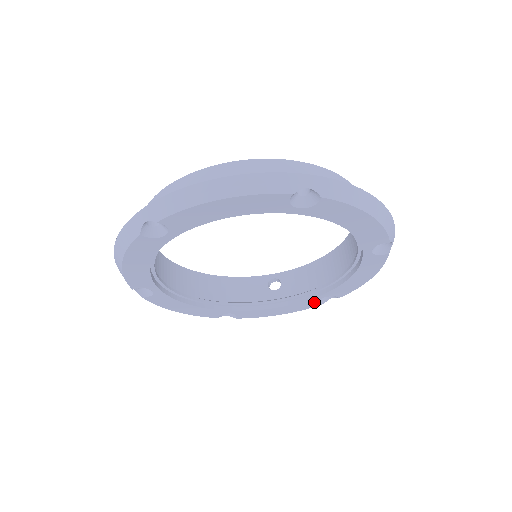
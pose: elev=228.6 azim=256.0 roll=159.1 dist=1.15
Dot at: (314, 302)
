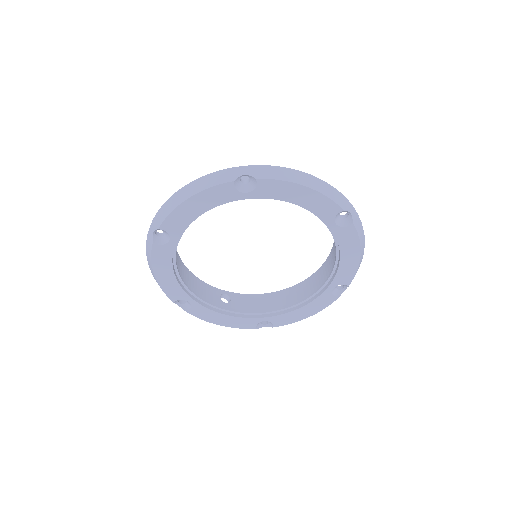
Dot at: (254, 323)
